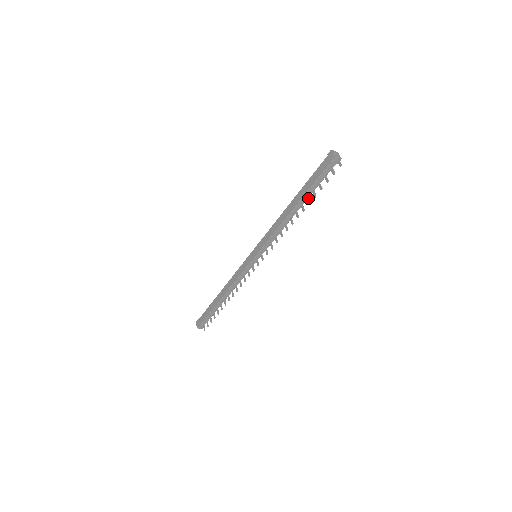
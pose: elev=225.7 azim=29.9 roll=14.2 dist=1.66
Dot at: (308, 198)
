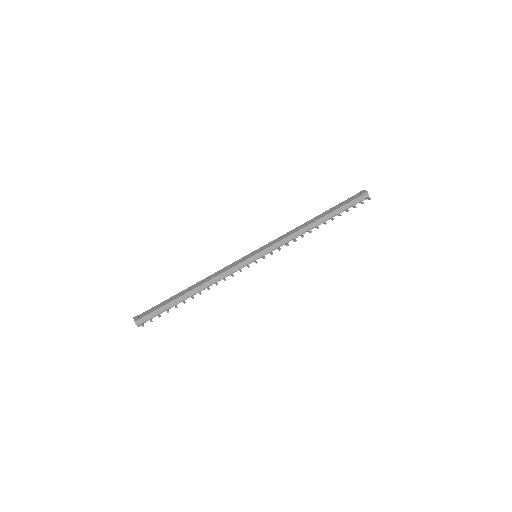
Dot at: (332, 218)
